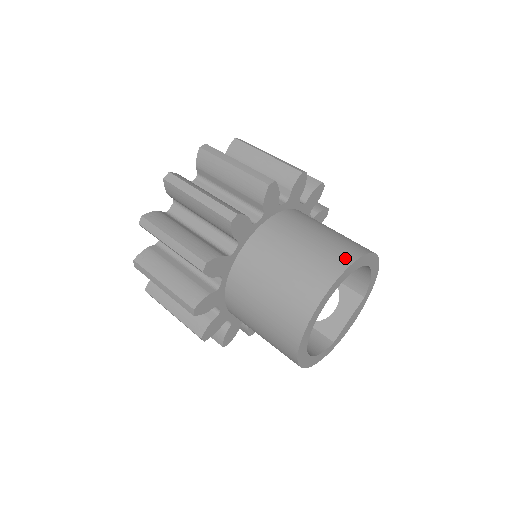
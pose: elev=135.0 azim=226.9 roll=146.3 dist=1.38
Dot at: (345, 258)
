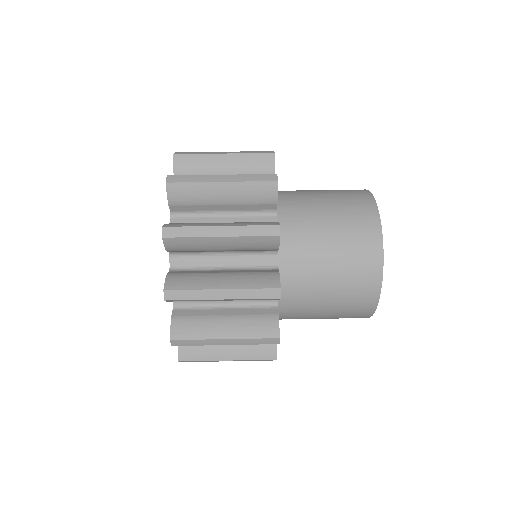
Dot at: (374, 272)
